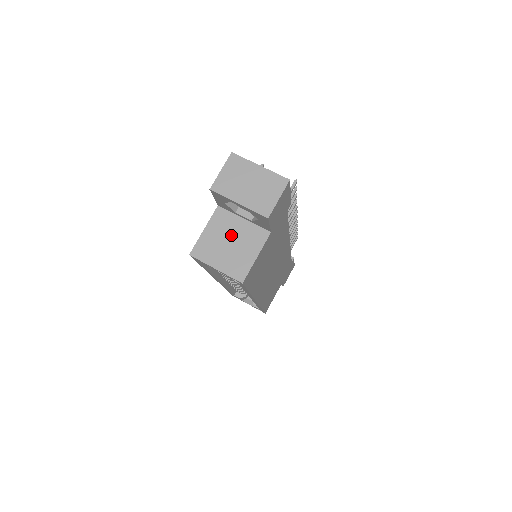
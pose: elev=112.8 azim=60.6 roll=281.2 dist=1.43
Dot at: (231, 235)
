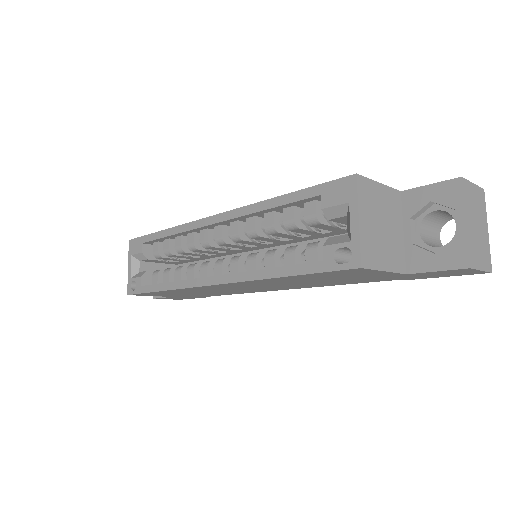
Dot at: (389, 223)
